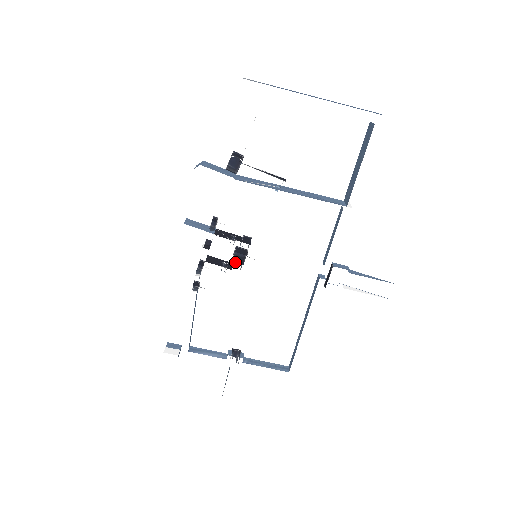
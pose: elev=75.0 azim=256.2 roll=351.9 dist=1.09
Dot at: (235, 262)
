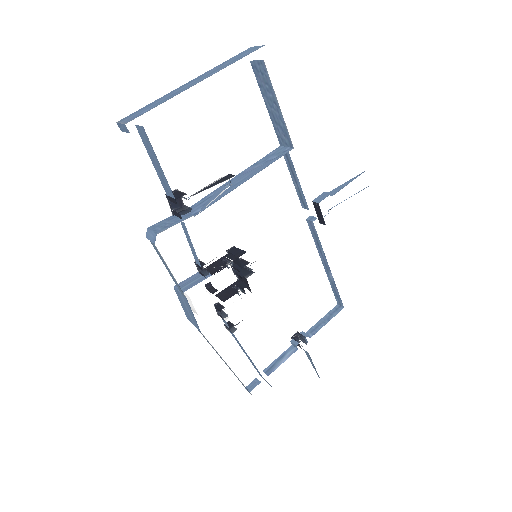
Dot at: occluded
